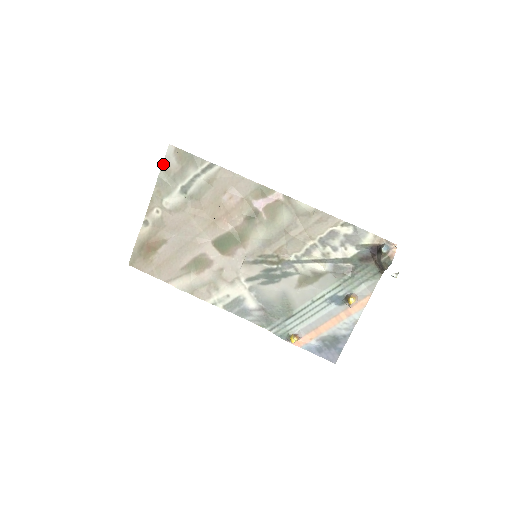
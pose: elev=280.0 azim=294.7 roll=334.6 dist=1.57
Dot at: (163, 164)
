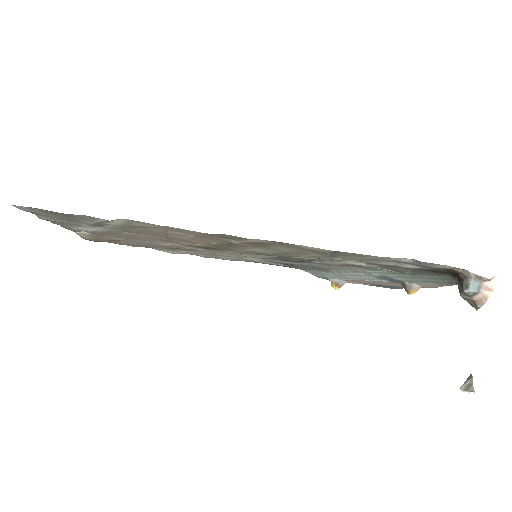
Dot at: occluded
